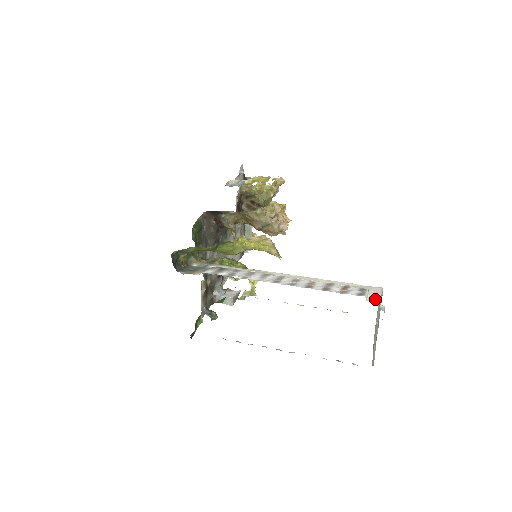
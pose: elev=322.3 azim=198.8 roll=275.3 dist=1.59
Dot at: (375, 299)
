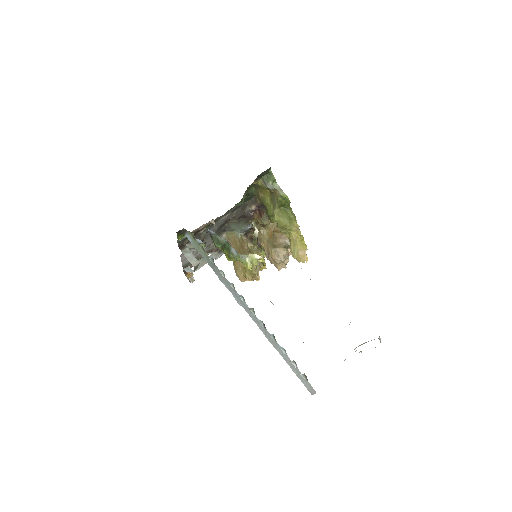
Dot at: occluded
